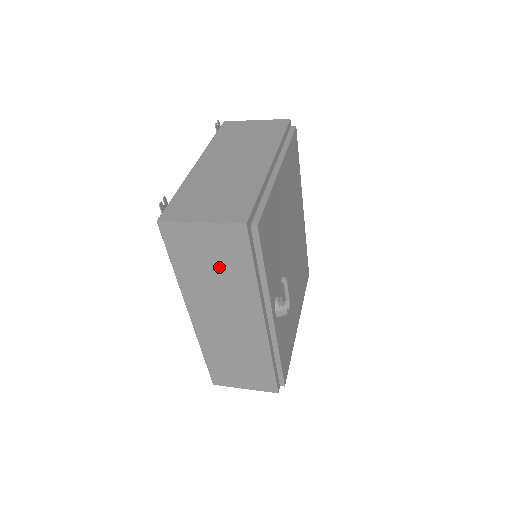
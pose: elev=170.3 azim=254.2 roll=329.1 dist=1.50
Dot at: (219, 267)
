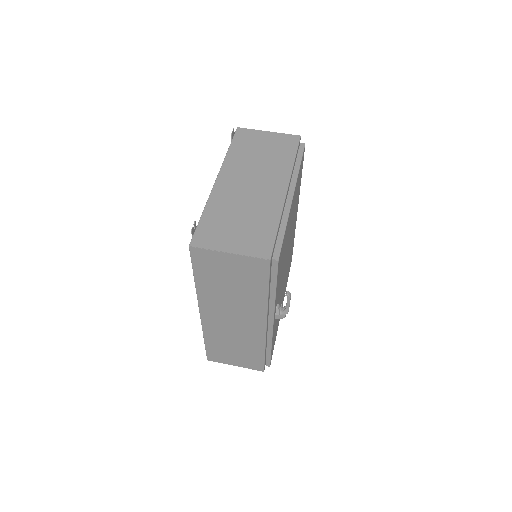
Dot at: (237, 284)
